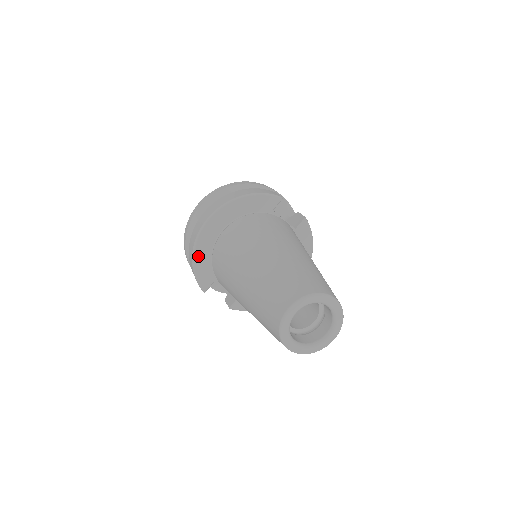
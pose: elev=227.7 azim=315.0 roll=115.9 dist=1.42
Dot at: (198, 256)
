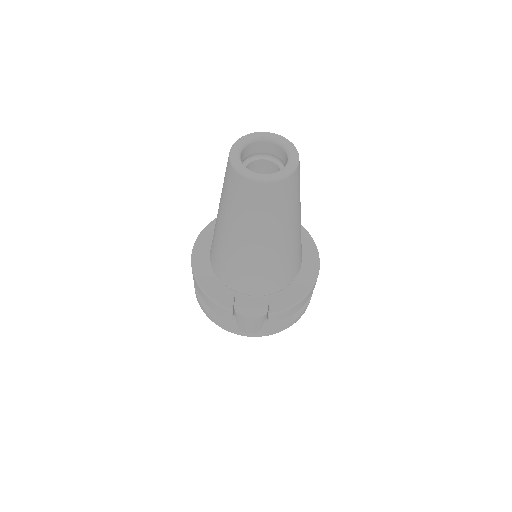
Dot at: (203, 282)
